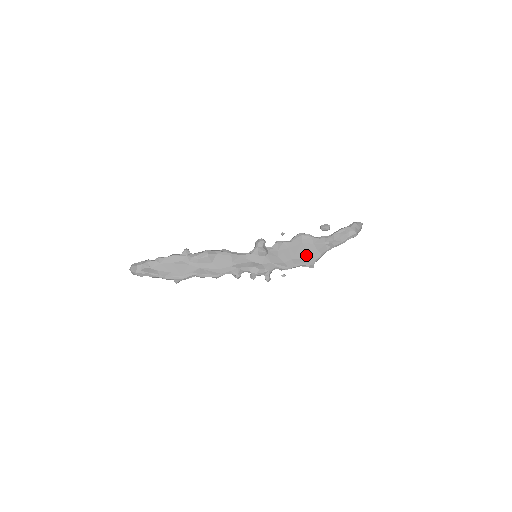
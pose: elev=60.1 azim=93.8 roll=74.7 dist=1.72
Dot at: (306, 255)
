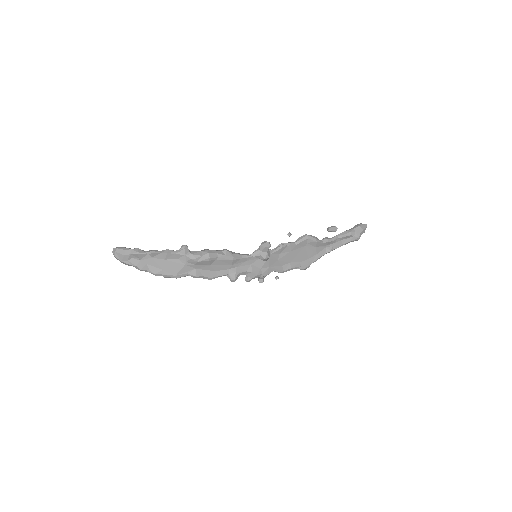
Dot at: (305, 258)
